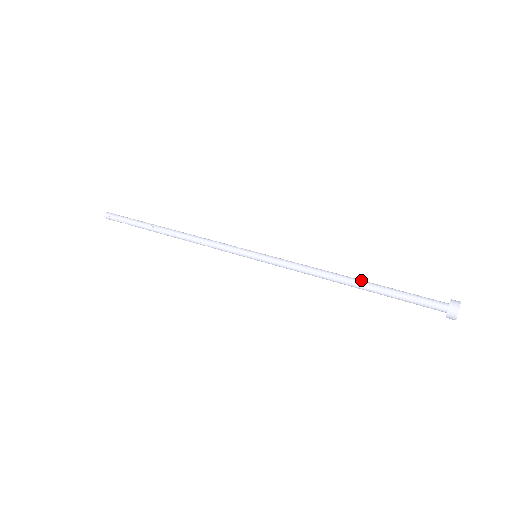
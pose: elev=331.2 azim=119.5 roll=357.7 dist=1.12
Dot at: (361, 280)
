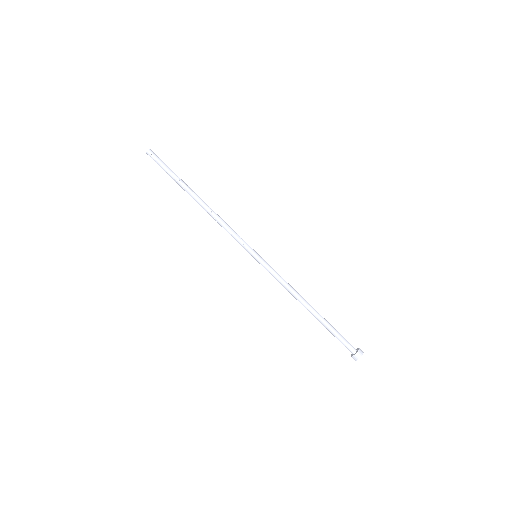
Dot at: (314, 313)
